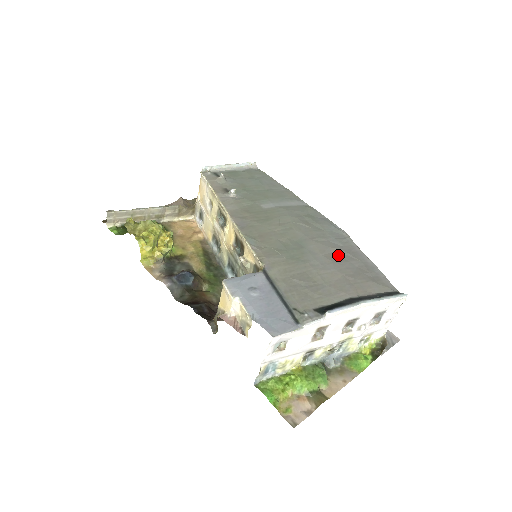
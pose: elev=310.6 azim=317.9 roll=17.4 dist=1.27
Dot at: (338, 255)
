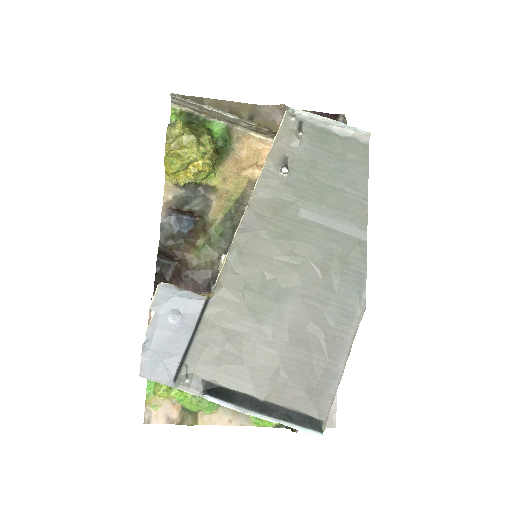
Dot at: (309, 336)
